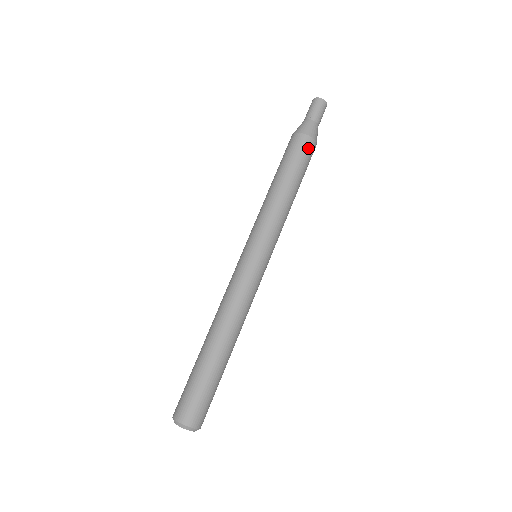
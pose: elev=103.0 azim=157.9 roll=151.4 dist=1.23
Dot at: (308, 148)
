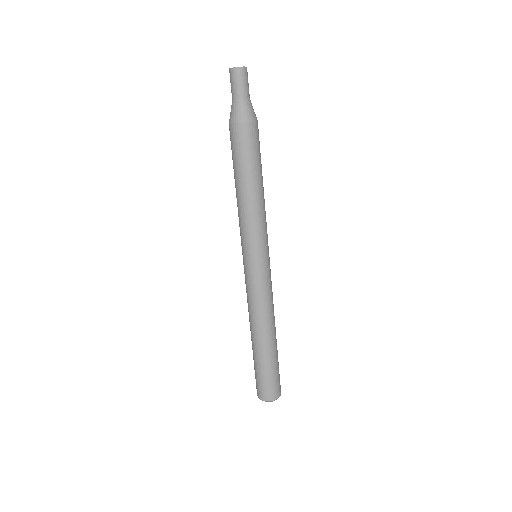
Dot at: (252, 135)
